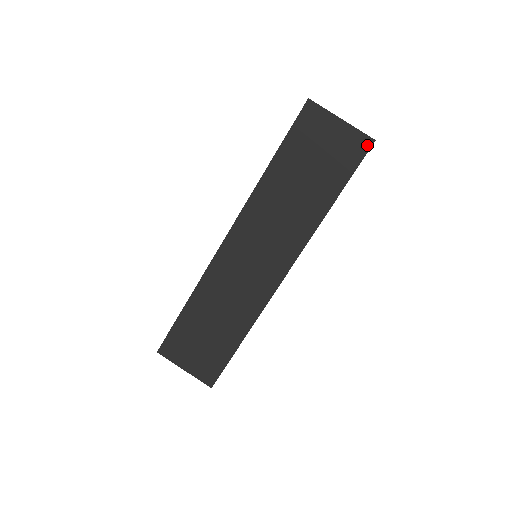
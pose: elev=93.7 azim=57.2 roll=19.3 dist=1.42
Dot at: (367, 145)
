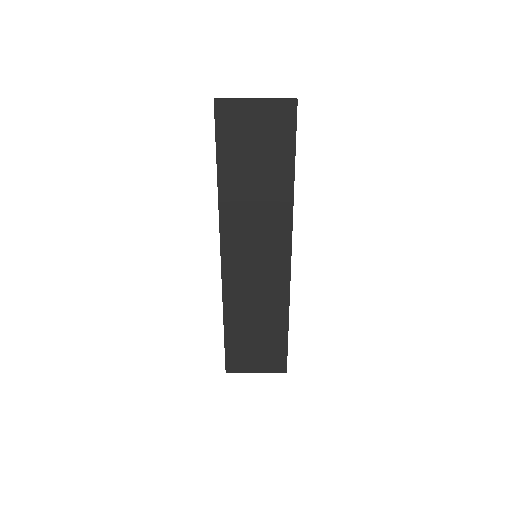
Dot at: (293, 108)
